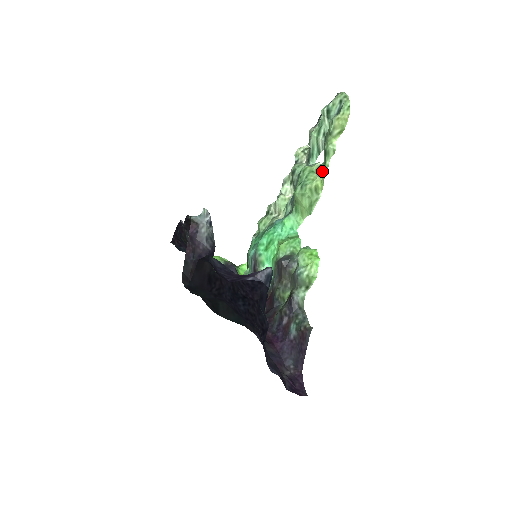
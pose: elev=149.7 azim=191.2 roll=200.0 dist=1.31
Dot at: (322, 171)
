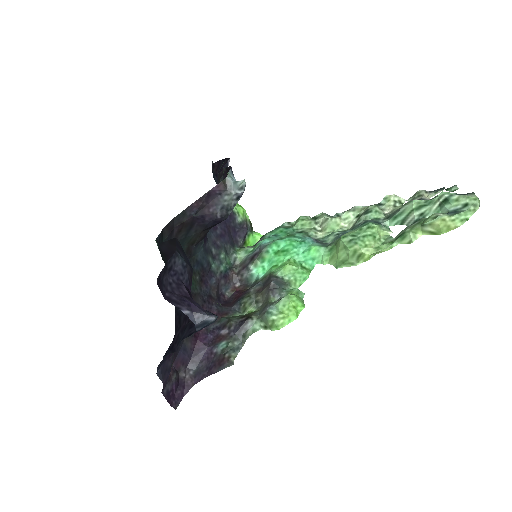
Dot at: (382, 246)
